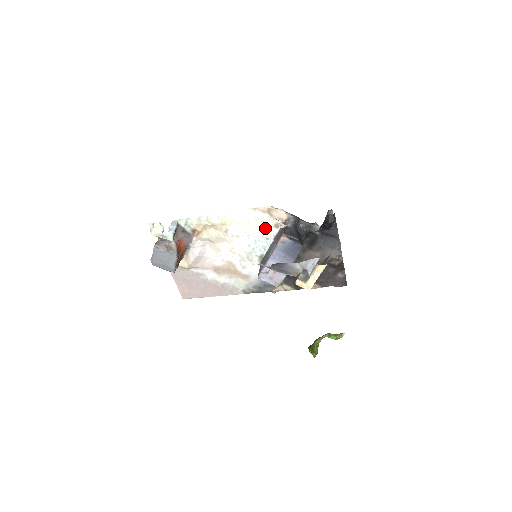
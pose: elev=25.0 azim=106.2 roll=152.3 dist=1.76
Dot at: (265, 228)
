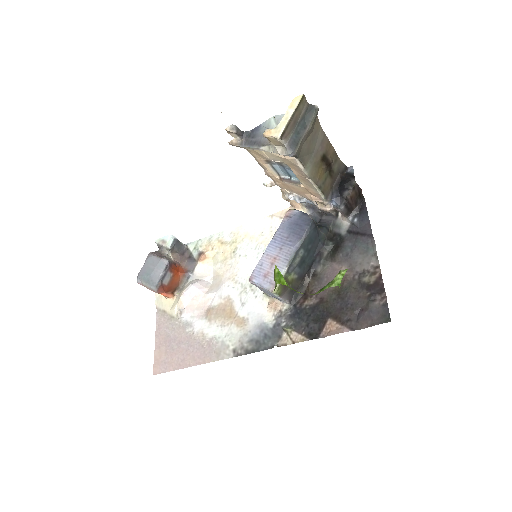
Dot at: occluded
